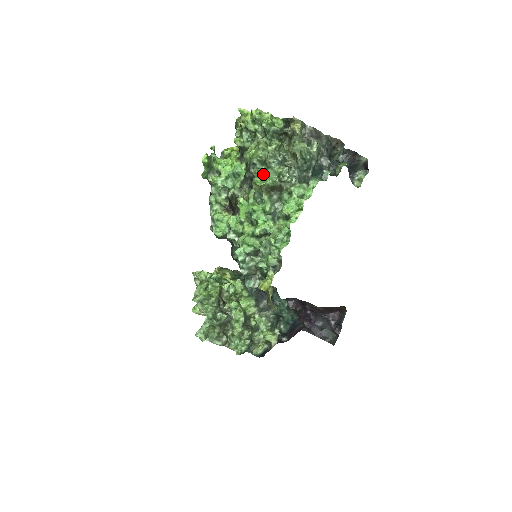
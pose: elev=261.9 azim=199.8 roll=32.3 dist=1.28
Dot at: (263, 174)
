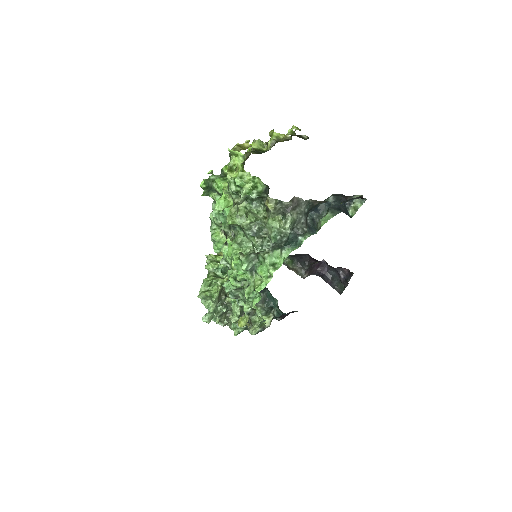
Dot at: (240, 241)
